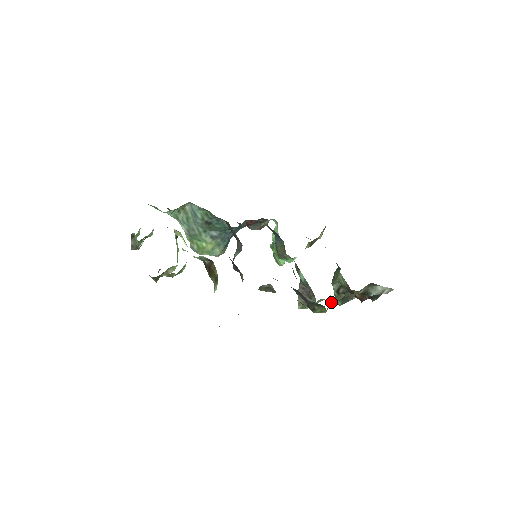
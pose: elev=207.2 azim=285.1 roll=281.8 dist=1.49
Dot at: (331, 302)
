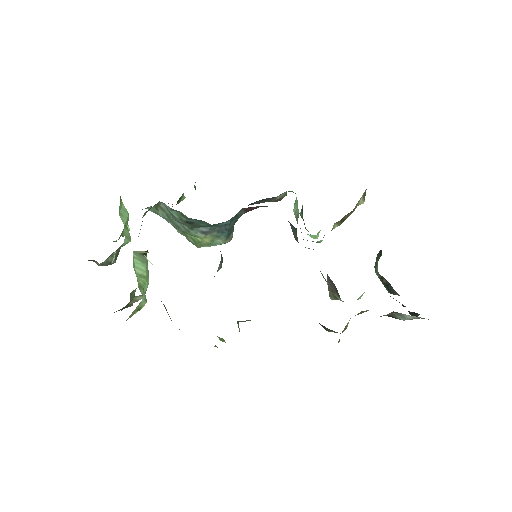
Dot at: occluded
